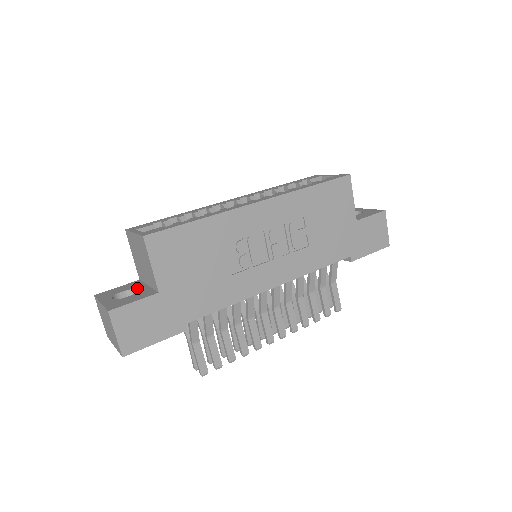
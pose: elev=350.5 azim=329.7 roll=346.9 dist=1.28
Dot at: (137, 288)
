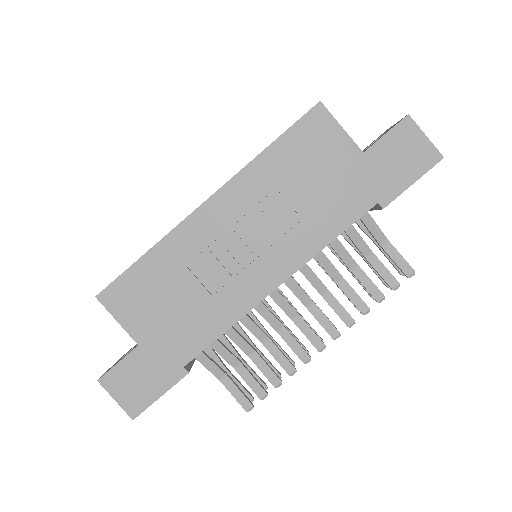
Dot at: occluded
